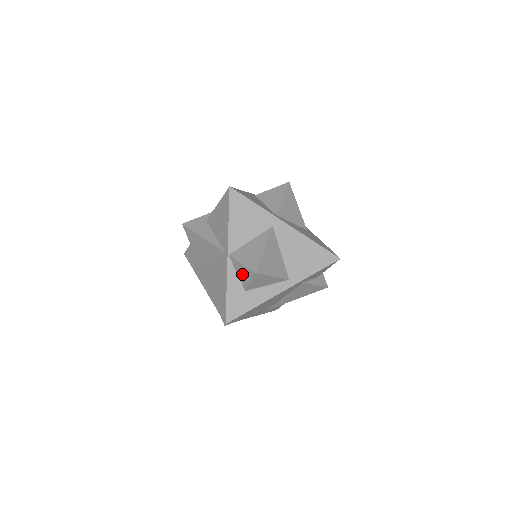
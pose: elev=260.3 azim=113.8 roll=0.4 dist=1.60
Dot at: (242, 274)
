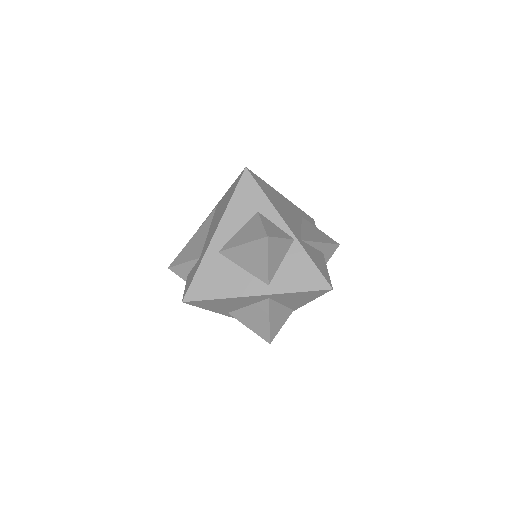
Dot at: occluded
